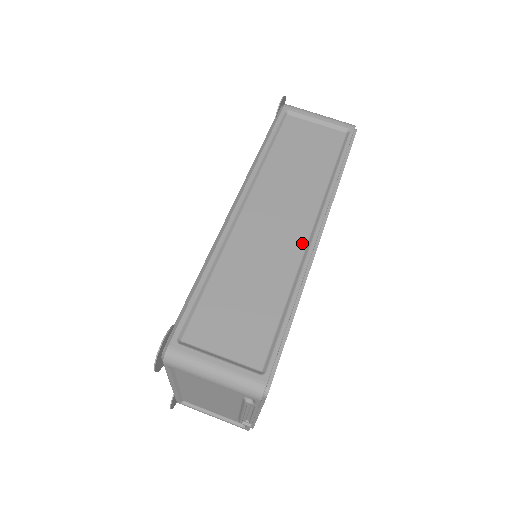
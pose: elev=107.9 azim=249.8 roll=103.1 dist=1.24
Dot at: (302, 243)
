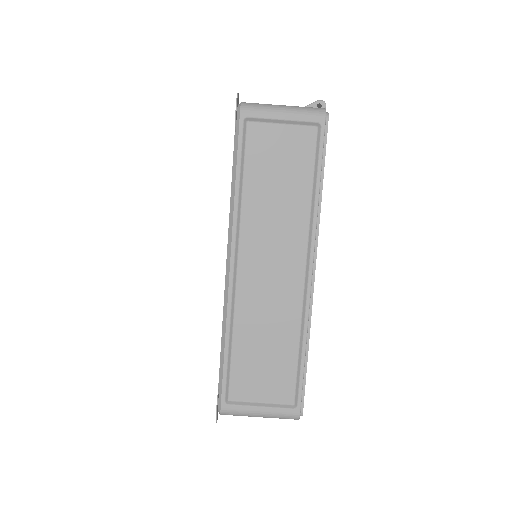
Dot at: (300, 285)
